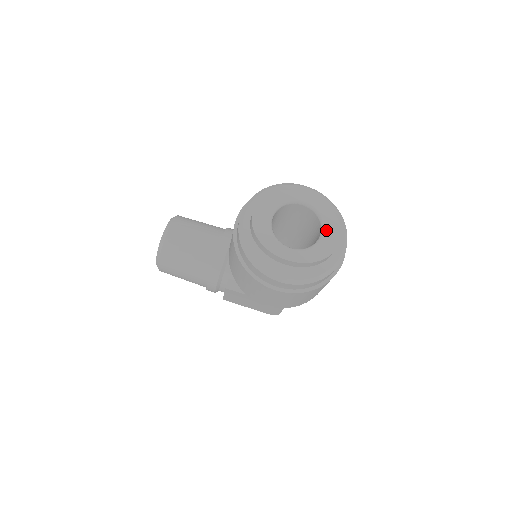
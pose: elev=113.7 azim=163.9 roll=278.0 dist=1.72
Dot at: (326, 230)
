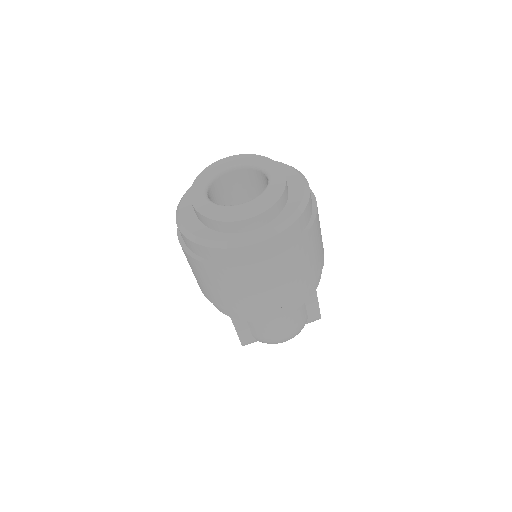
Dot at: (251, 202)
